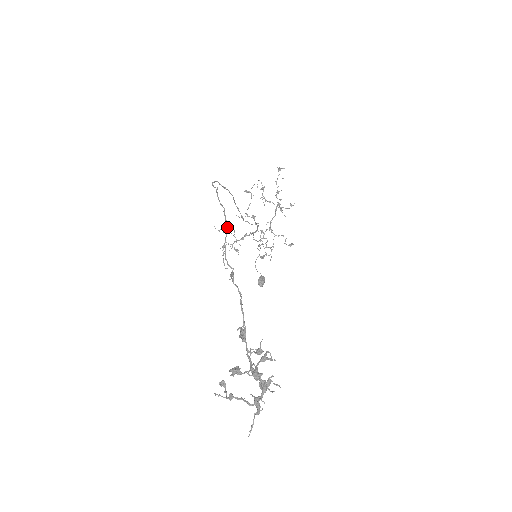
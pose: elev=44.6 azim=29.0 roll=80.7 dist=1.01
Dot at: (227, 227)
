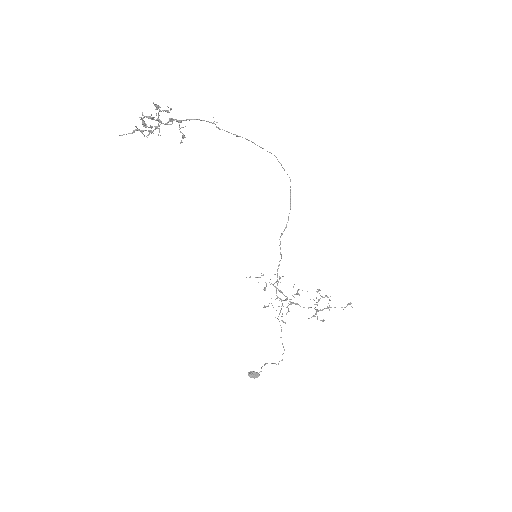
Dot at: occluded
